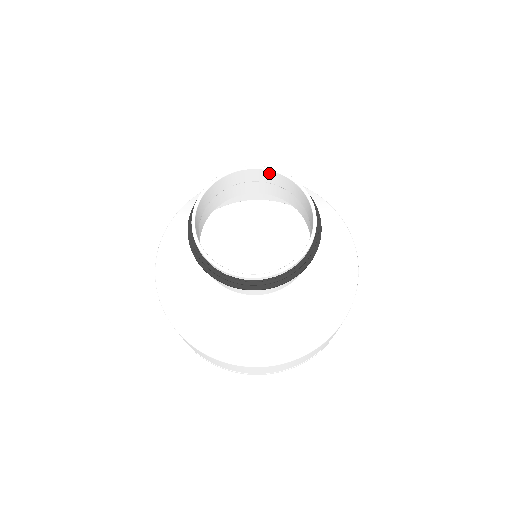
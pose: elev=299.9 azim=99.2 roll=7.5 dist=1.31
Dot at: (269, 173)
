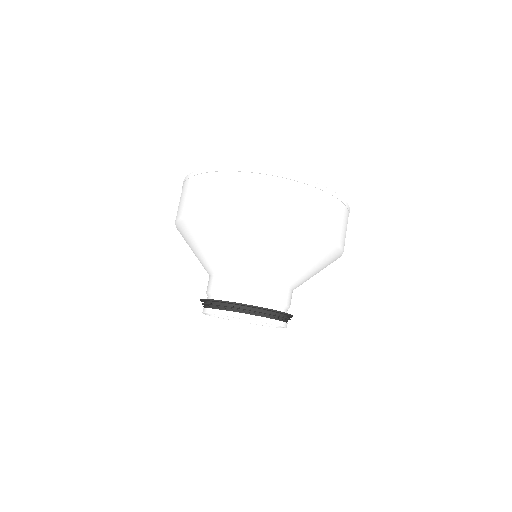
Dot at: (253, 316)
